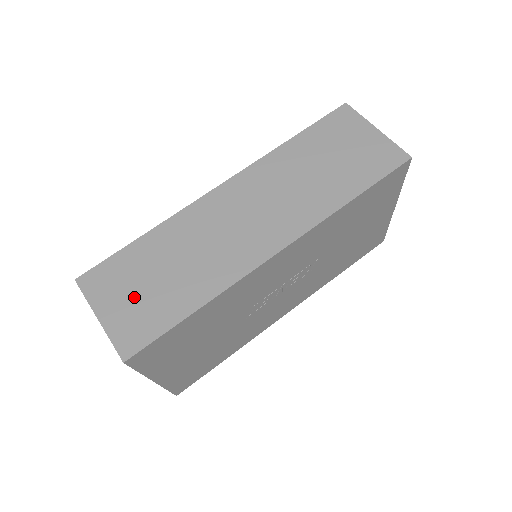
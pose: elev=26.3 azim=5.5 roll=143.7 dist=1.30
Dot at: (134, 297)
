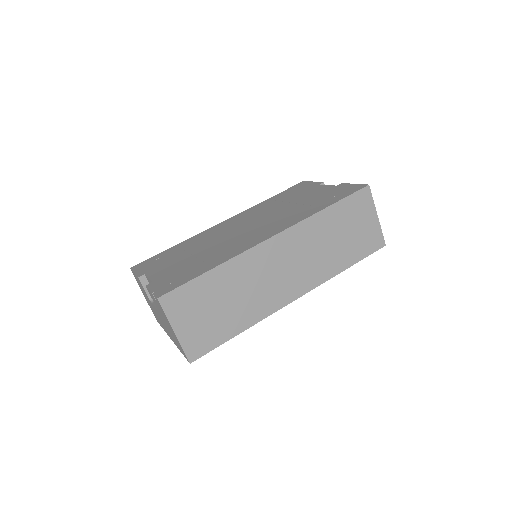
Dot at: (201, 319)
